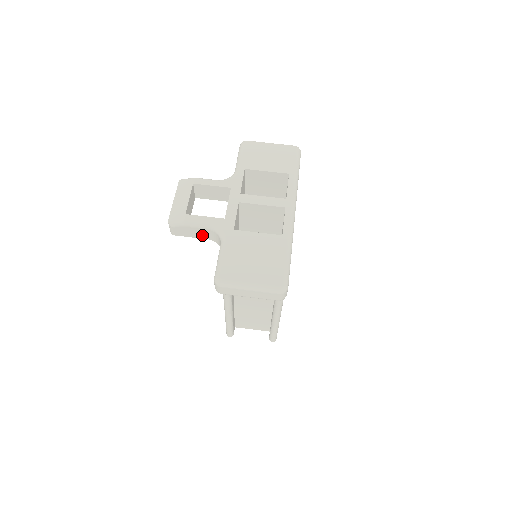
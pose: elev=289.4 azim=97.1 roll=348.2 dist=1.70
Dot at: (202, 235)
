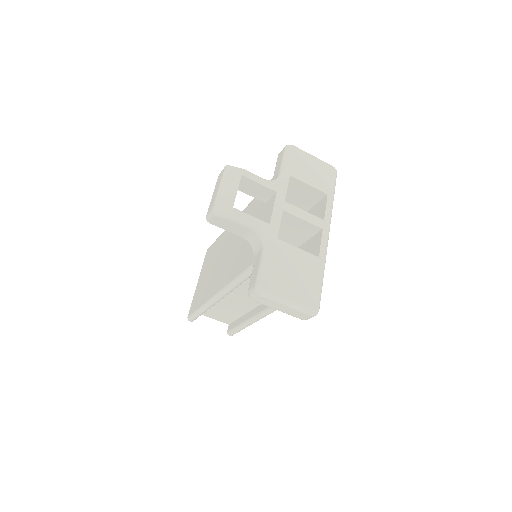
Dot at: (239, 232)
